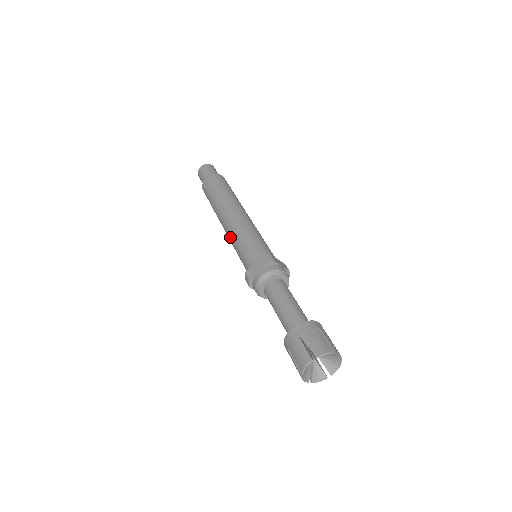
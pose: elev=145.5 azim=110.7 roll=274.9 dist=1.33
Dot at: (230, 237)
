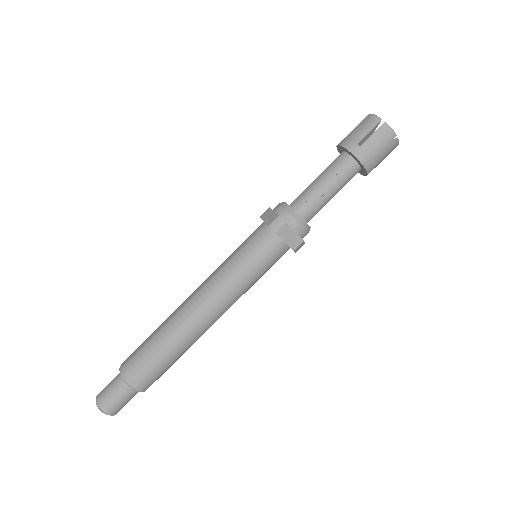
Dot at: (218, 283)
